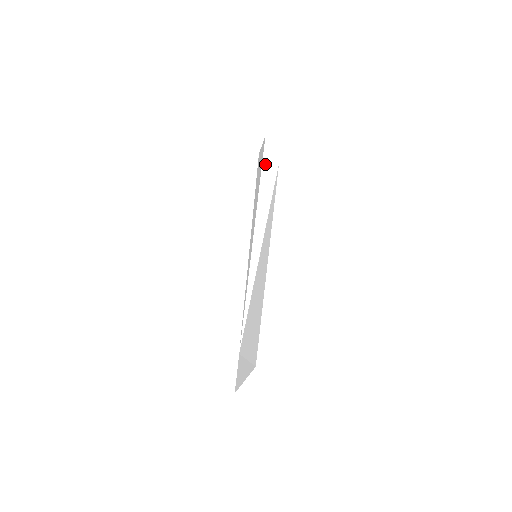
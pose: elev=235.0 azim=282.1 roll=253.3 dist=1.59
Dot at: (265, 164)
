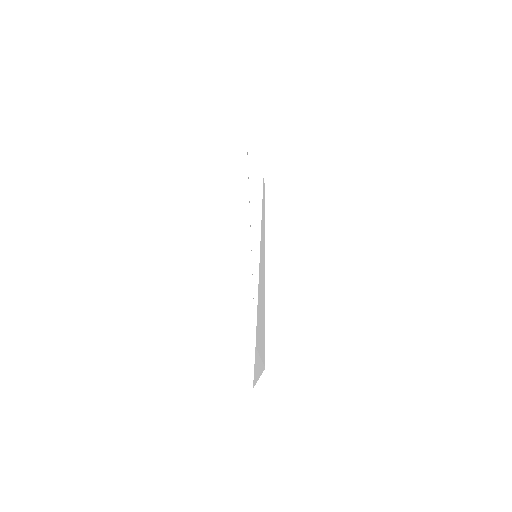
Dot at: (251, 162)
